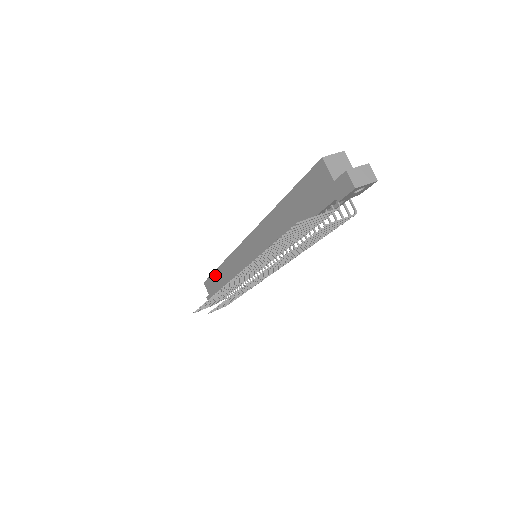
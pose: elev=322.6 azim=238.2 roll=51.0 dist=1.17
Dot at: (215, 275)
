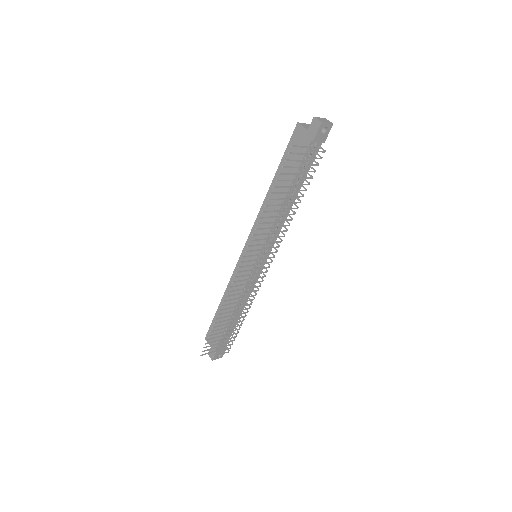
Dot at: occluded
